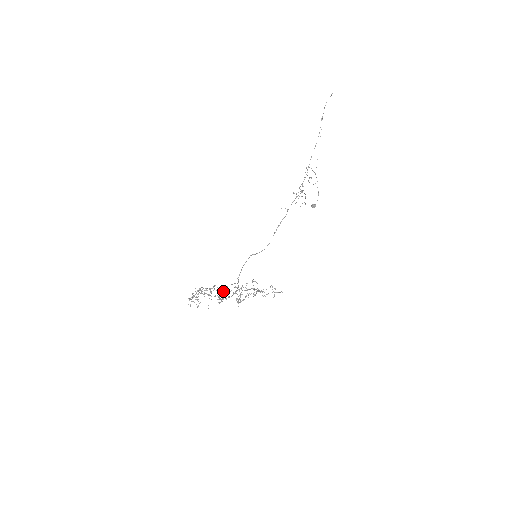
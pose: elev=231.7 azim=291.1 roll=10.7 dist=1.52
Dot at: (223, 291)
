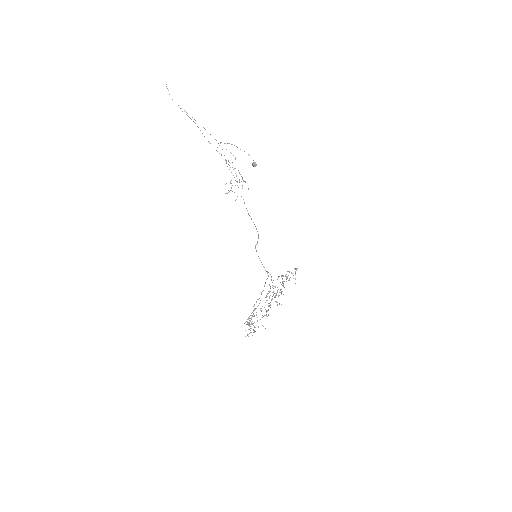
Dot at: occluded
